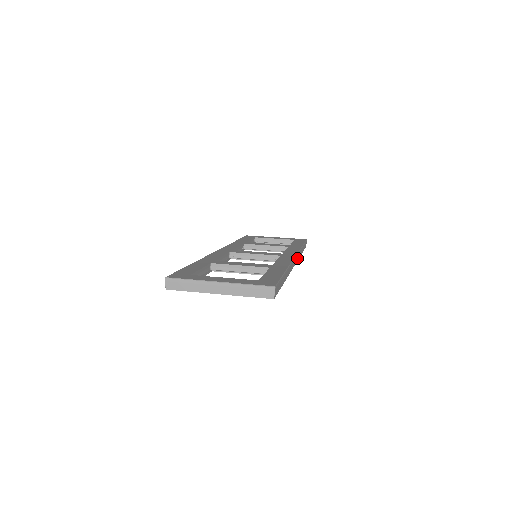
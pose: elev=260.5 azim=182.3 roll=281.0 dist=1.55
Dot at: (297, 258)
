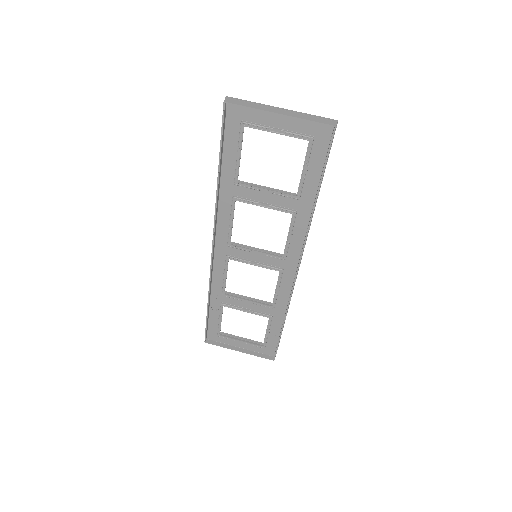
Dot at: (294, 284)
